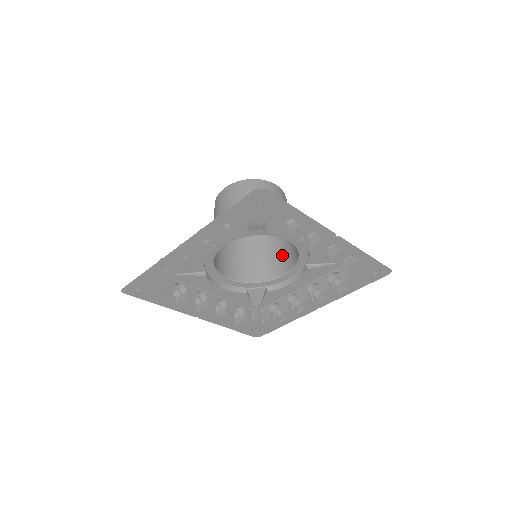
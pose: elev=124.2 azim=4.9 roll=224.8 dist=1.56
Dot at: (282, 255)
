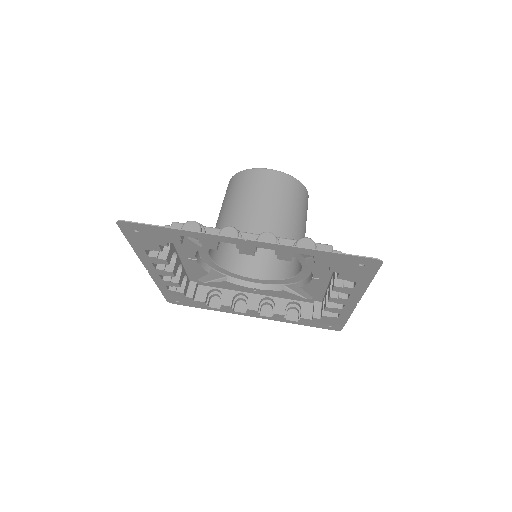
Dot at: occluded
